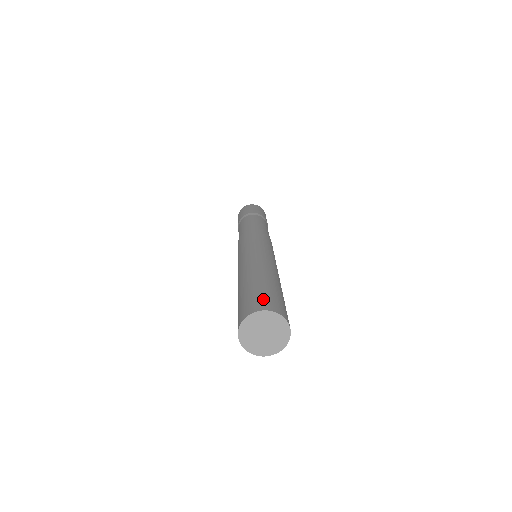
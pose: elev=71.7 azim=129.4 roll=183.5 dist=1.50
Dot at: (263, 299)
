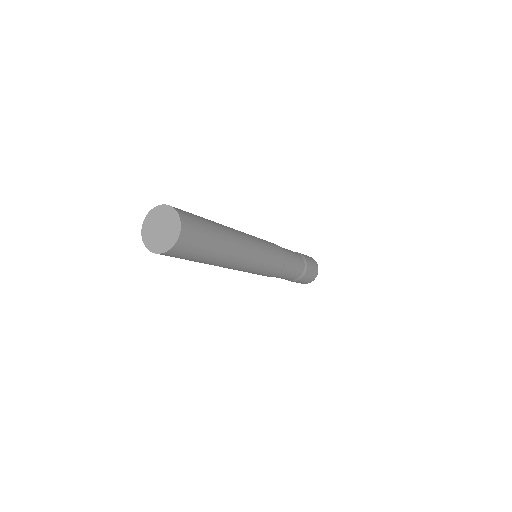
Dot at: occluded
